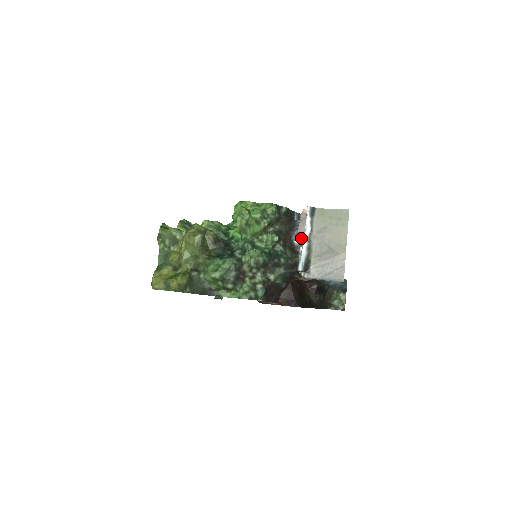
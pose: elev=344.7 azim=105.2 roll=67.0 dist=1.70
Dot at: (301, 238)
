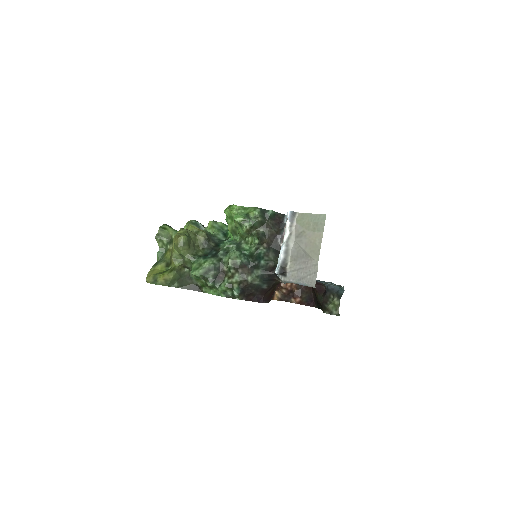
Dot at: occluded
